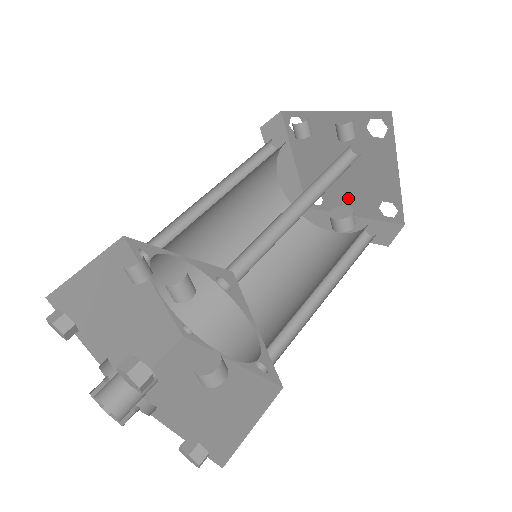
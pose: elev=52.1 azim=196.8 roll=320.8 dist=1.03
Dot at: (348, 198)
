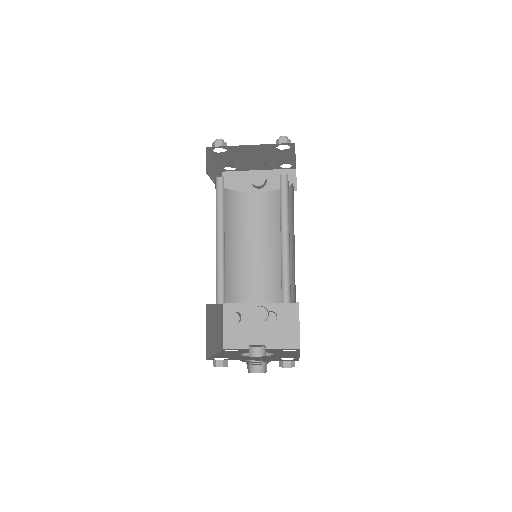
Dot at: (257, 166)
